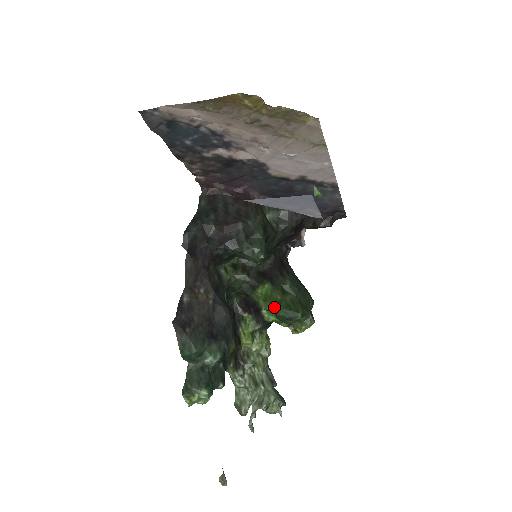
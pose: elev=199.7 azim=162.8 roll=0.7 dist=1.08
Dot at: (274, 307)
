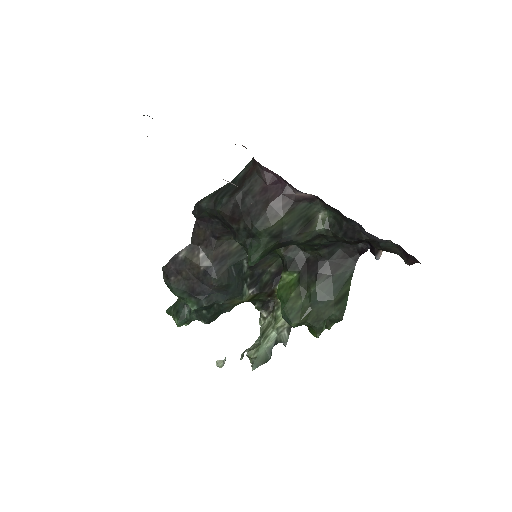
Dot at: (281, 300)
